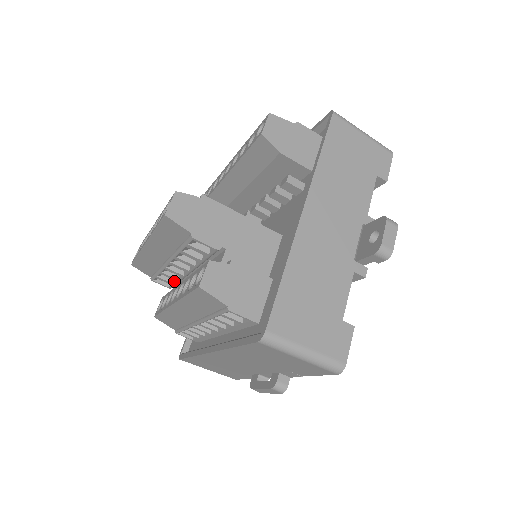
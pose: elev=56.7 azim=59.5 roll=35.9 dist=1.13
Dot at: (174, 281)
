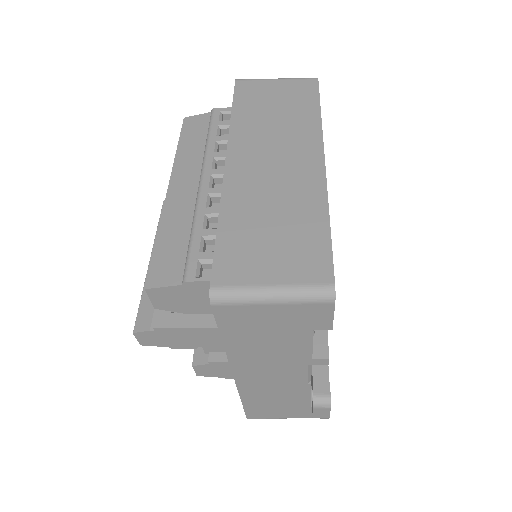
Dot at: occluded
